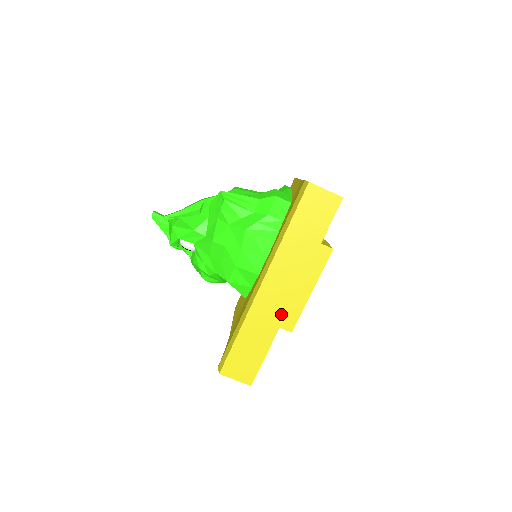
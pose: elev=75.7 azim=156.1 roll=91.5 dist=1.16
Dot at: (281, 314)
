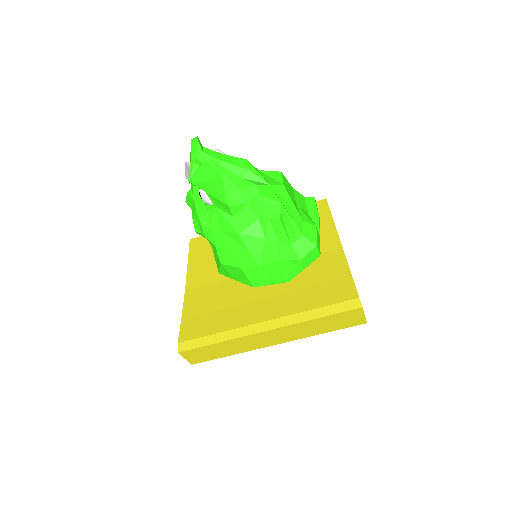
Dot at: (257, 347)
